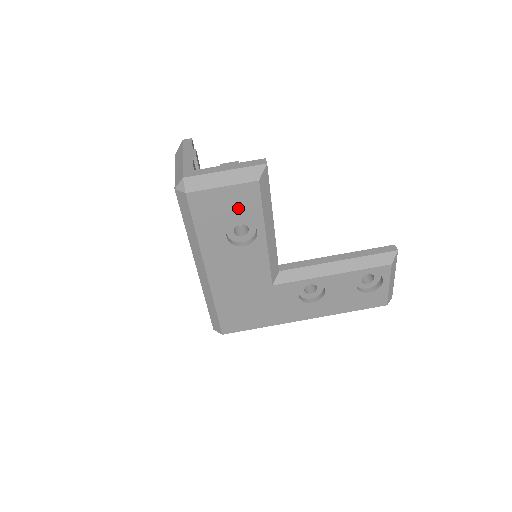
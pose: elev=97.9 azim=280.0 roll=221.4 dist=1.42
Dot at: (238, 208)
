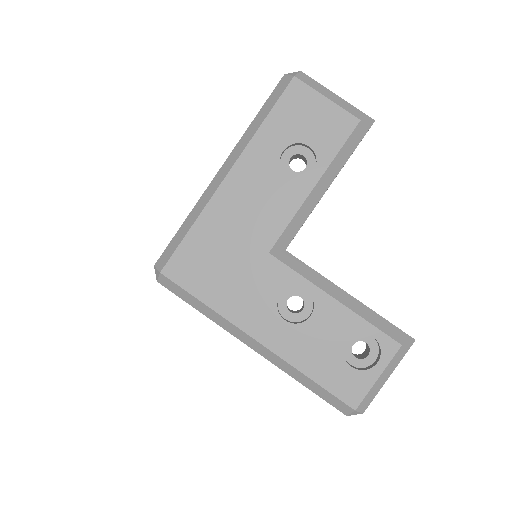
Dot at: (320, 131)
